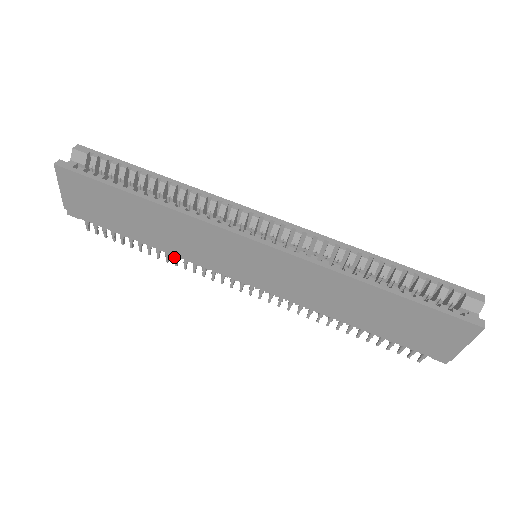
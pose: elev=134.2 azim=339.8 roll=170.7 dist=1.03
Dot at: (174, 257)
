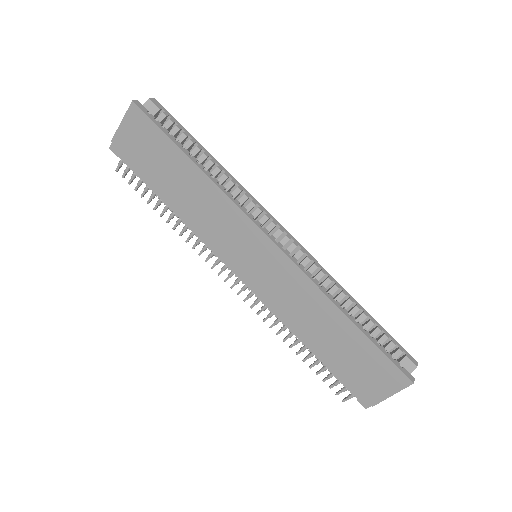
Dot at: (184, 227)
